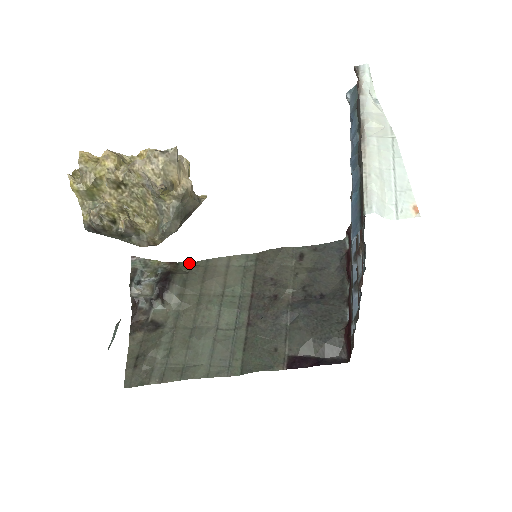
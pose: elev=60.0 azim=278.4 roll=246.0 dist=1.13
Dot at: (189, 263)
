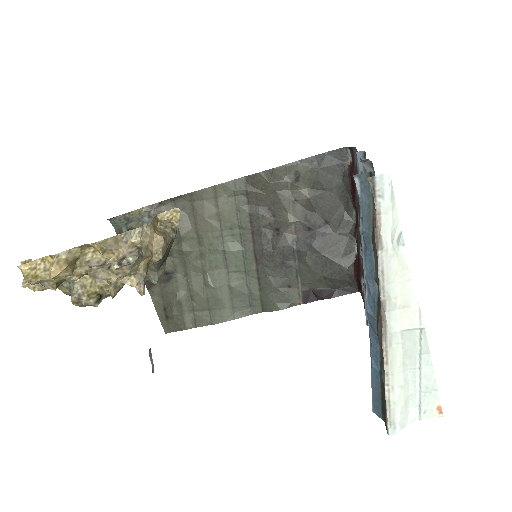
Dot at: (171, 199)
